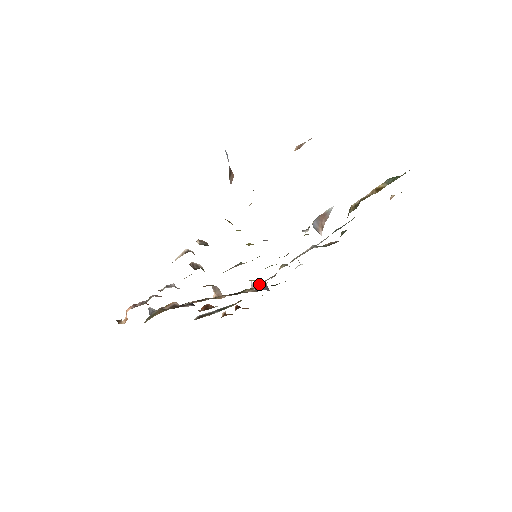
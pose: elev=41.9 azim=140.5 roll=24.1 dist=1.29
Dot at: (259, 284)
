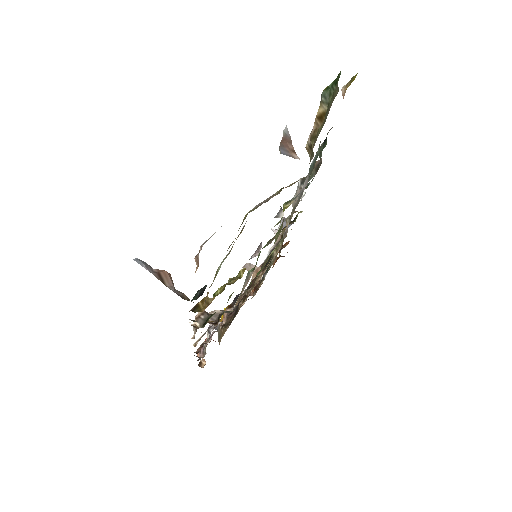
Dot at: (280, 225)
